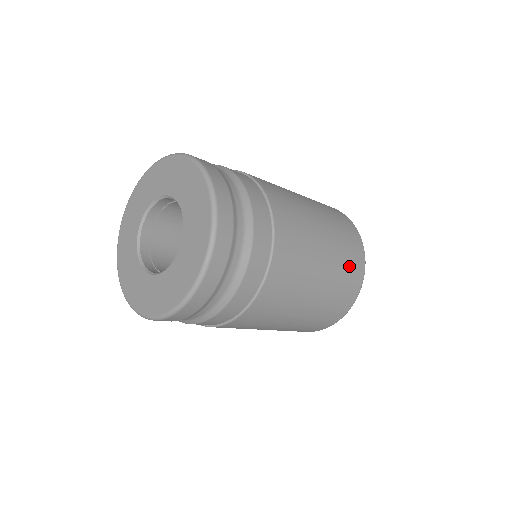
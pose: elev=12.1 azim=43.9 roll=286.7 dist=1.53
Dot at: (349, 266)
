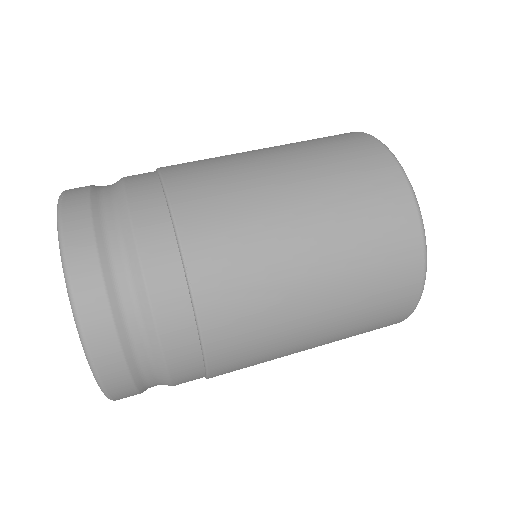
Dot at: (379, 308)
